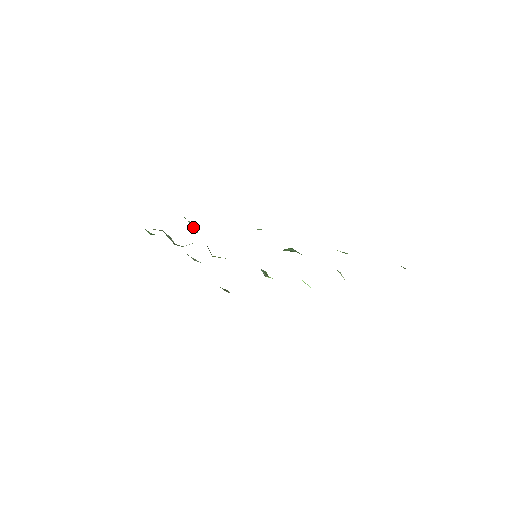
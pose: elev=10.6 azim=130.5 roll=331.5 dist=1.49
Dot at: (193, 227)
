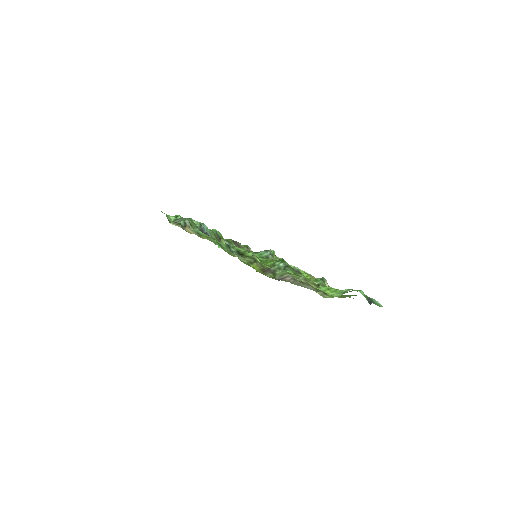
Dot at: (202, 229)
